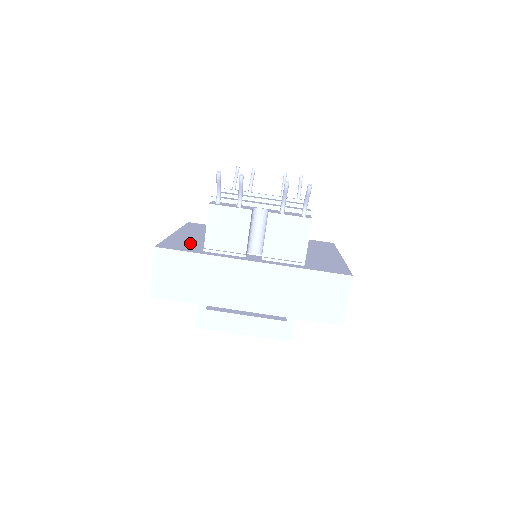
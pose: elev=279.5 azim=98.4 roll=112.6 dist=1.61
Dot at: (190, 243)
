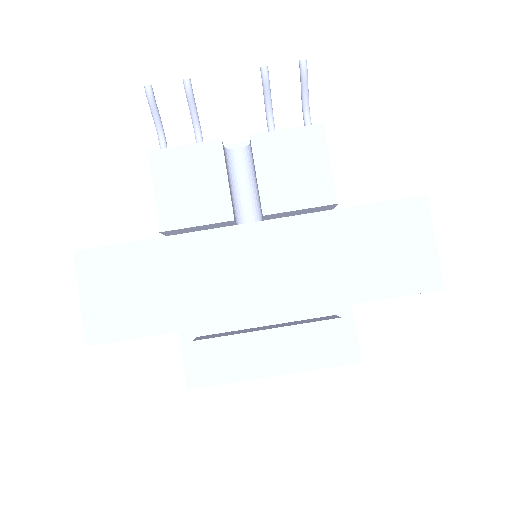
Dot at: occluded
